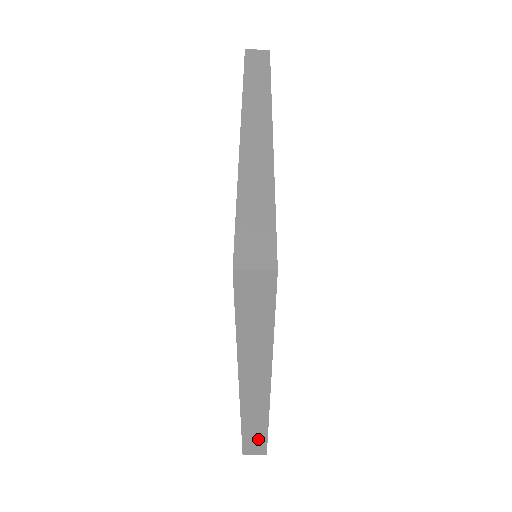
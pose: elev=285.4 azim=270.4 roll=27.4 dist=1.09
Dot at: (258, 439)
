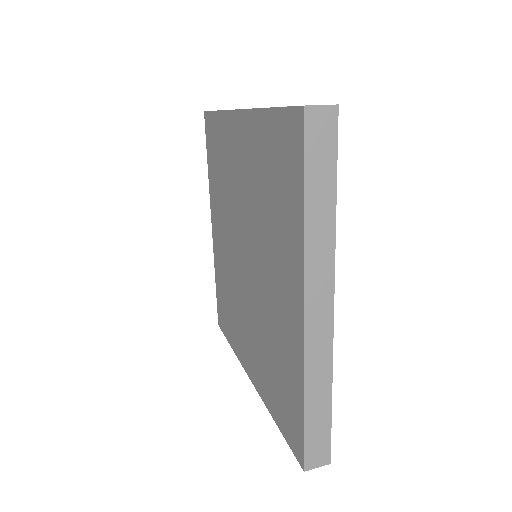
Dot at: (321, 423)
